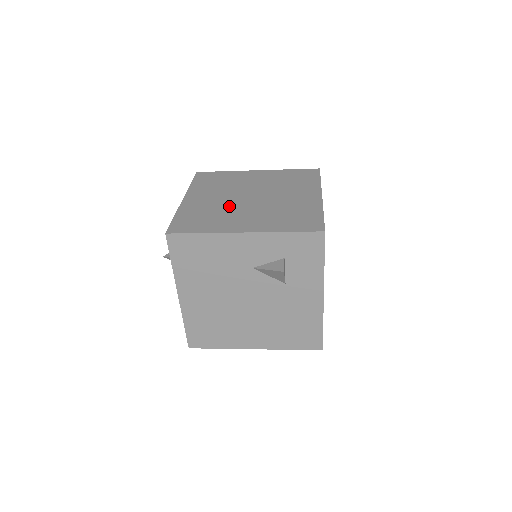
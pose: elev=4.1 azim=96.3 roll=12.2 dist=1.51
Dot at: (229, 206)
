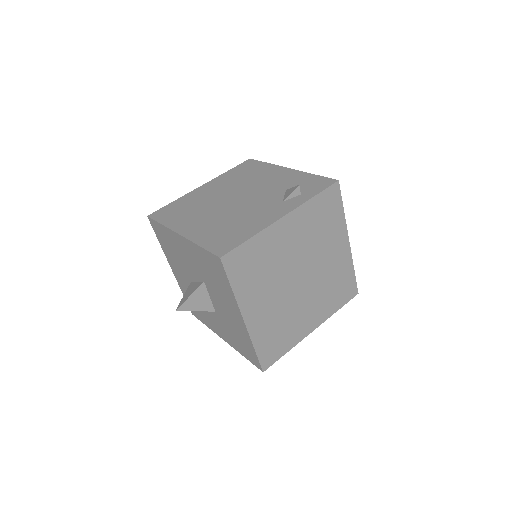
Dot at: (290, 305)
